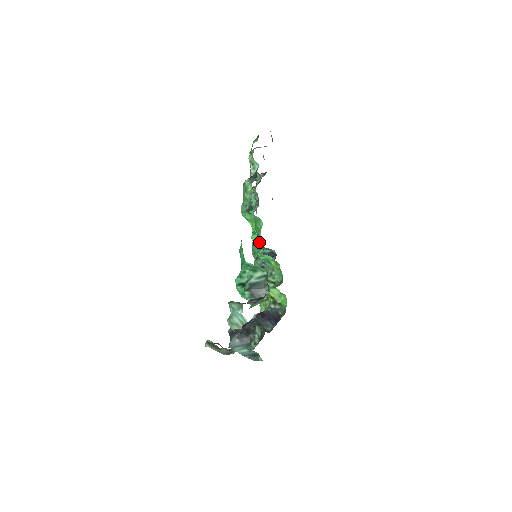
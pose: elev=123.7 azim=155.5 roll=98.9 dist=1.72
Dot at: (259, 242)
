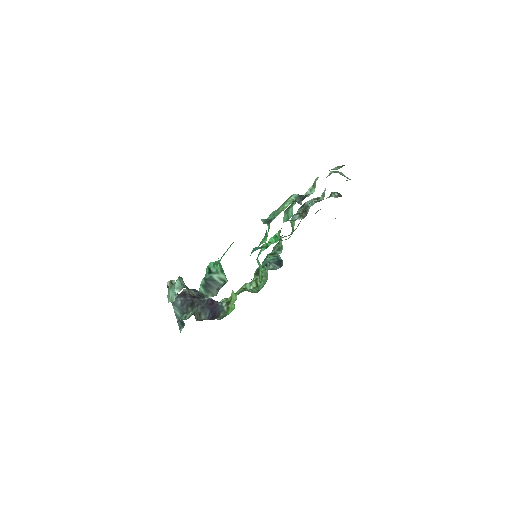
Dot at: occluded
